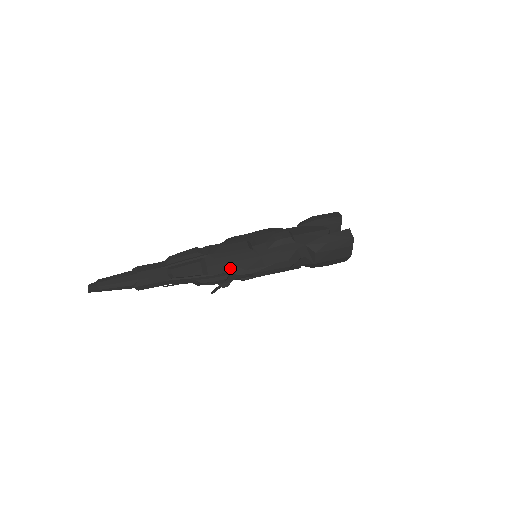
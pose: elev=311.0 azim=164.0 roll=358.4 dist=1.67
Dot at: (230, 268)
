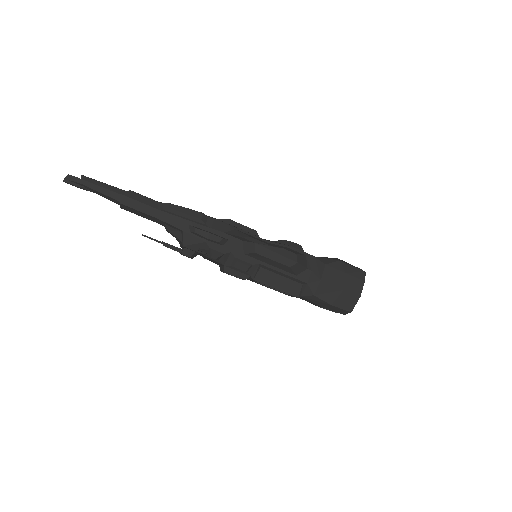
Dot at: (232, 231)
